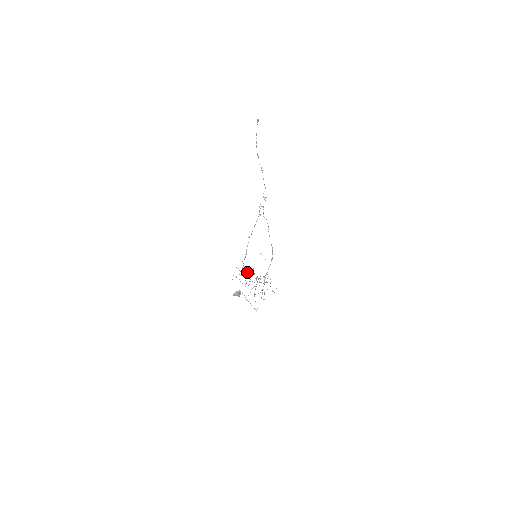
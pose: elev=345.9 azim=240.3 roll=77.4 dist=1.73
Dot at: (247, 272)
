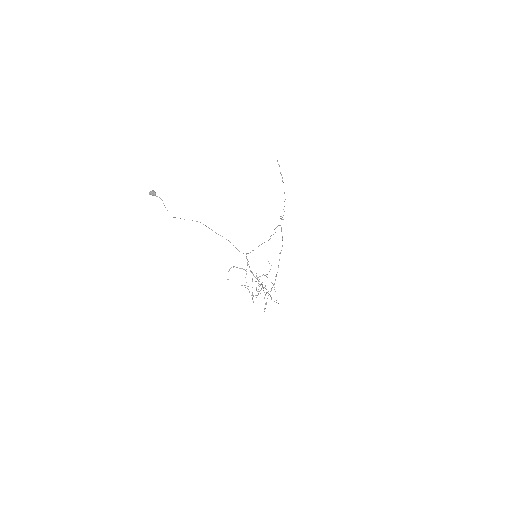
Dot at: (261, 289)
